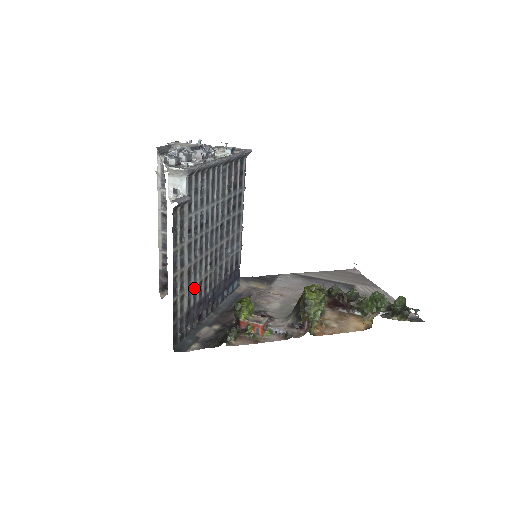
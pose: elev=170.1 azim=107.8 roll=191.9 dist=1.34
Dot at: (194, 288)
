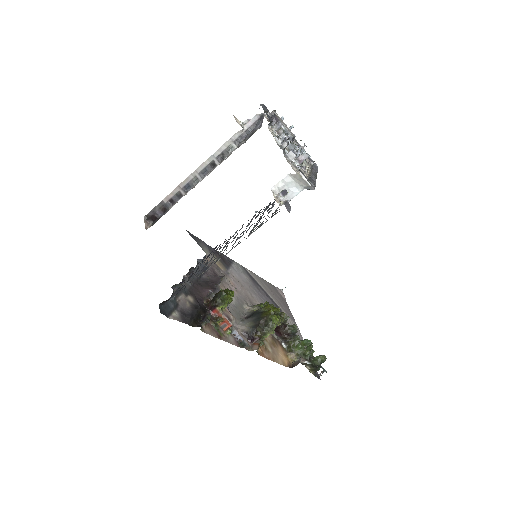
Dot at: (208, 262)
